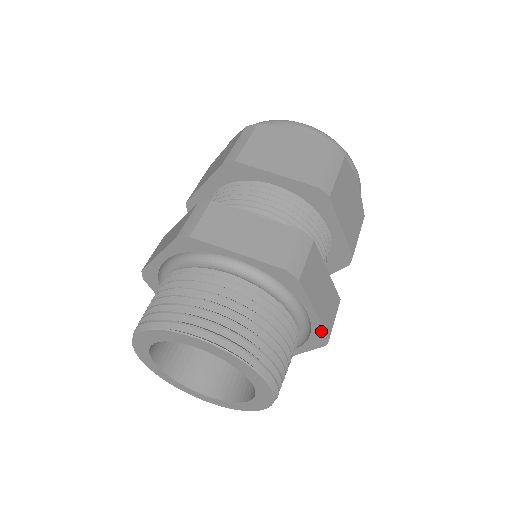
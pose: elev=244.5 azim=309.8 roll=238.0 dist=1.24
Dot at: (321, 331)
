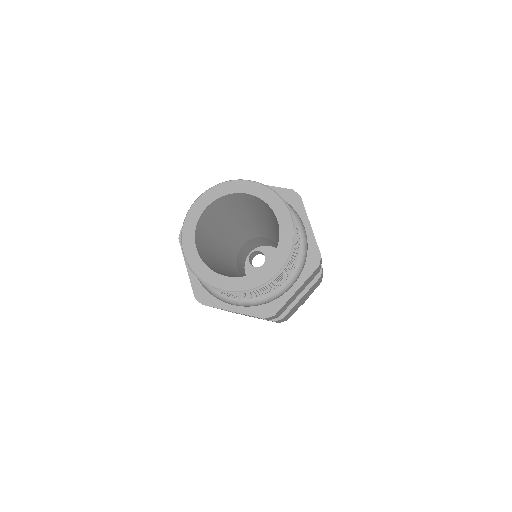
Dot at: (315, 248)
